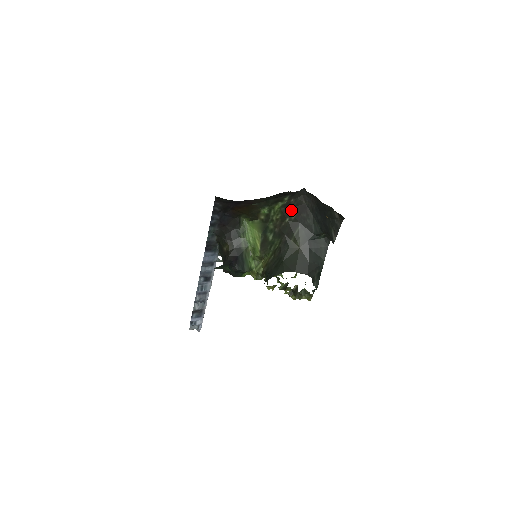
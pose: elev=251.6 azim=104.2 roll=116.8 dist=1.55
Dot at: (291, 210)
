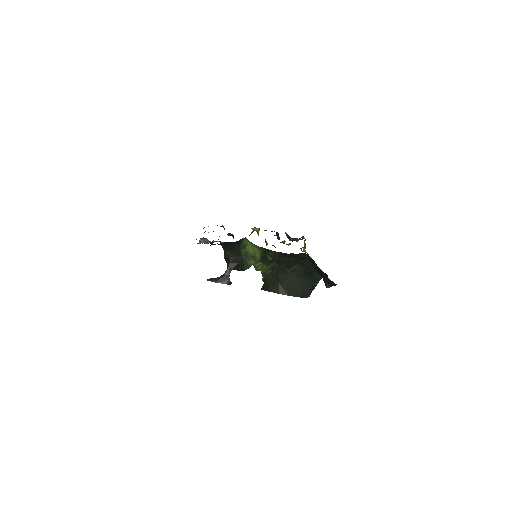
Dot at: (291, 256)
